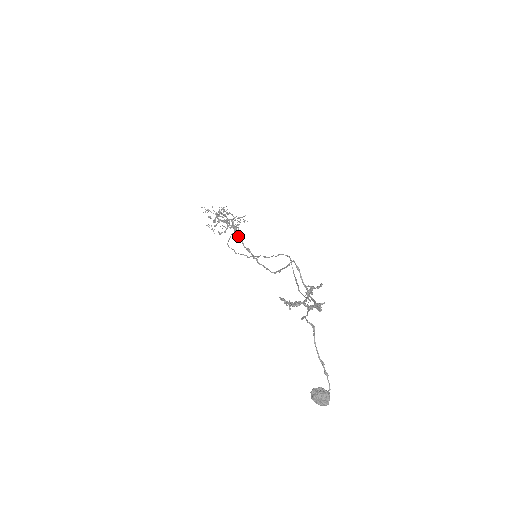
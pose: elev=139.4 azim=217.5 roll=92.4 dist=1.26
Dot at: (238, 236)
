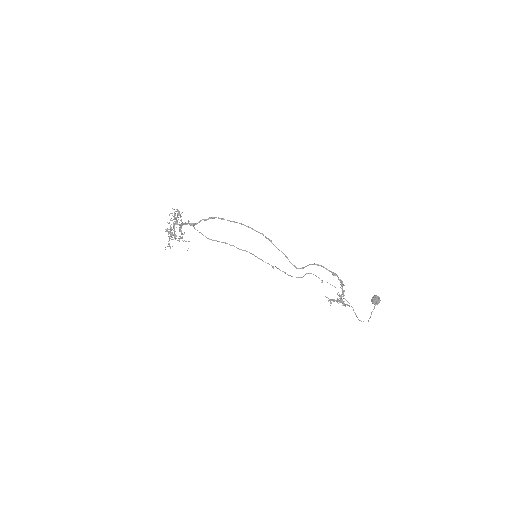
Dot at: occluded
